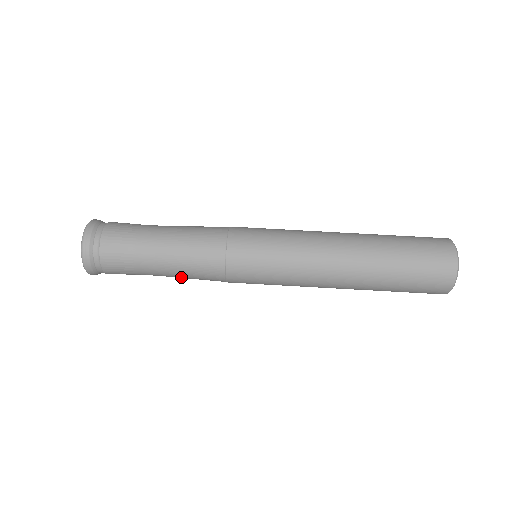
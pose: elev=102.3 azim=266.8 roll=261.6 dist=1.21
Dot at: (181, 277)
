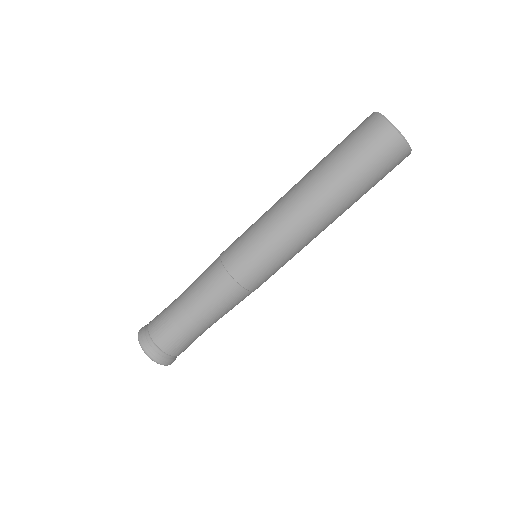
Dot at: (223, 315)
